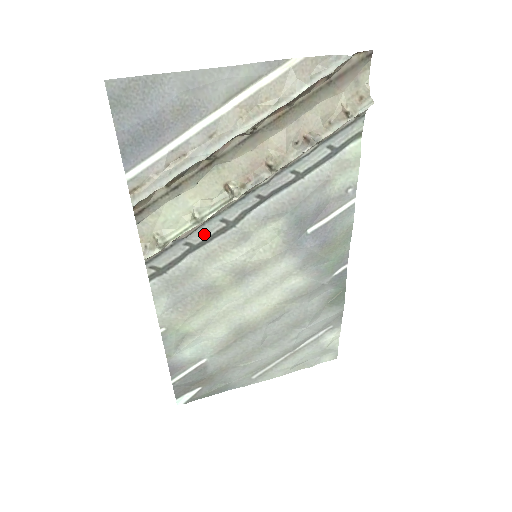
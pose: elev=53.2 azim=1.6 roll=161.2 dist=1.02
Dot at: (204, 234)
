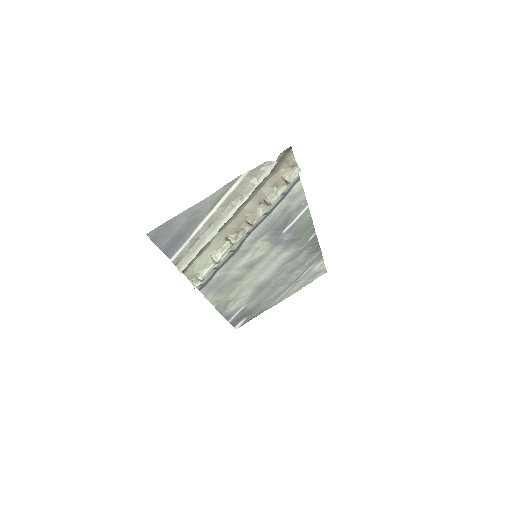
Dot at: (222, 261)
